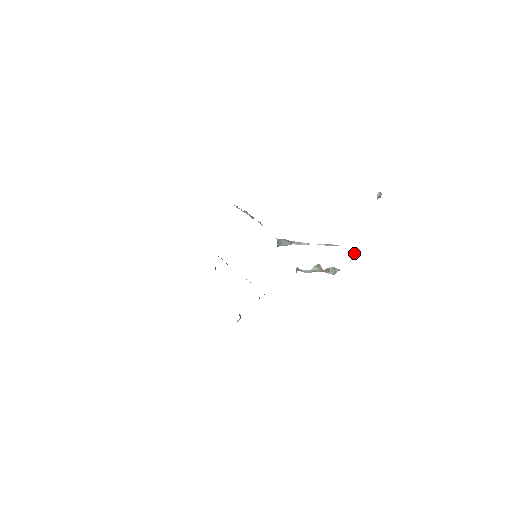
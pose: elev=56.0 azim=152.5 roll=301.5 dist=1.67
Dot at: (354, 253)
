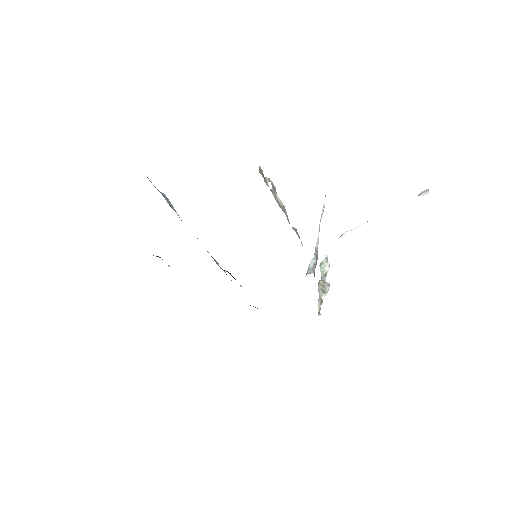
Dot at: (347, 232)
